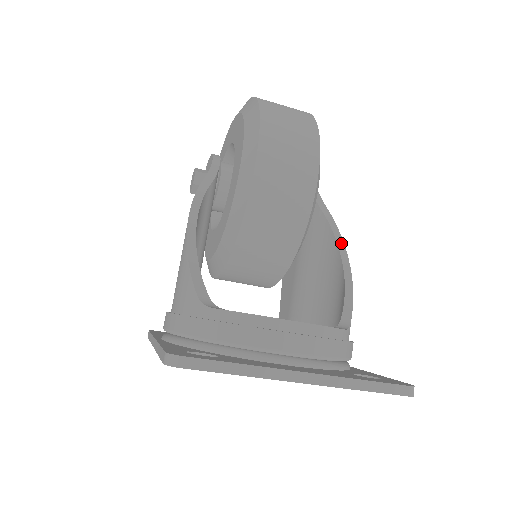
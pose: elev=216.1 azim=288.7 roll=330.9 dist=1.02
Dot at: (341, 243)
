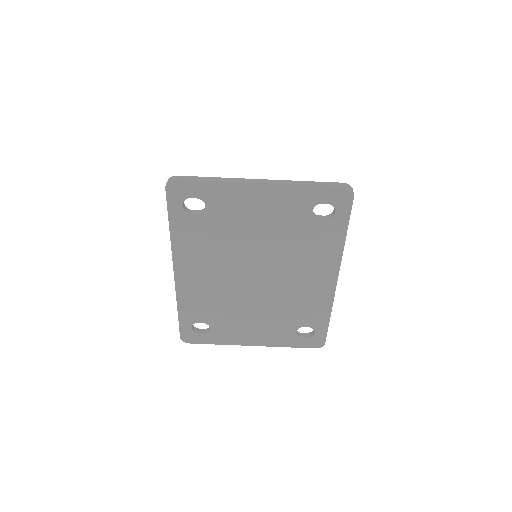
Dot at: occluded
